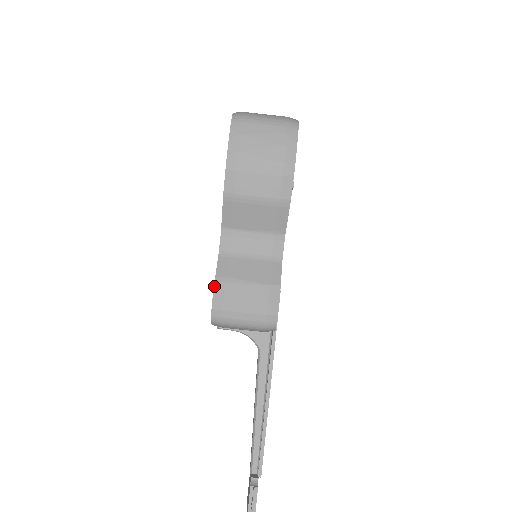
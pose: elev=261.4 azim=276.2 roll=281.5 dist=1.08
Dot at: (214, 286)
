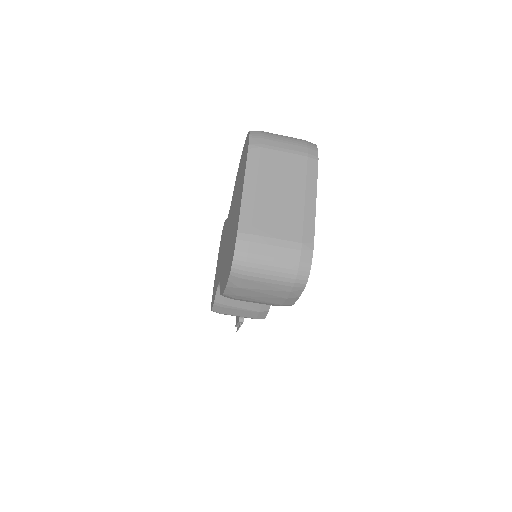
Dot at: (213, 306)
